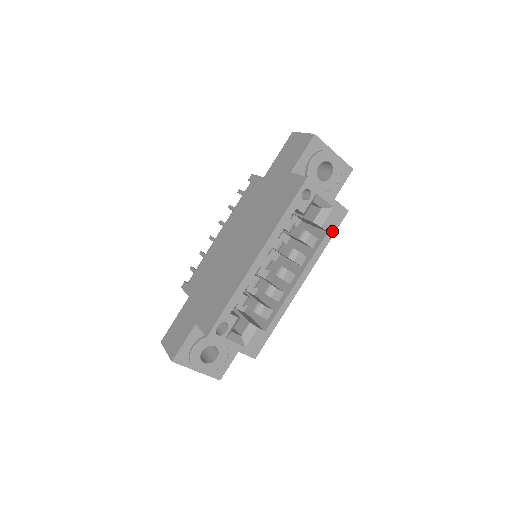
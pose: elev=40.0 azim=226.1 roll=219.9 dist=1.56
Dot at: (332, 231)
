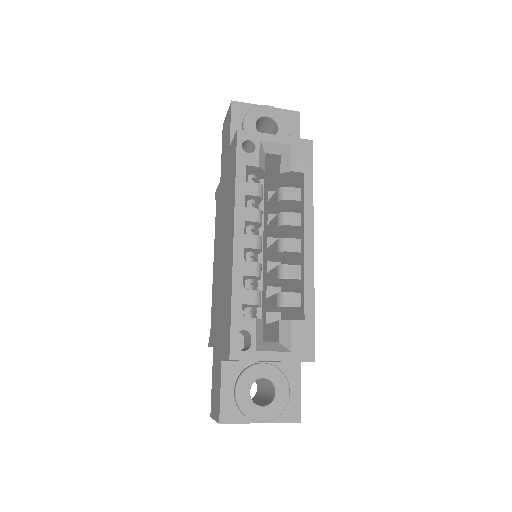
Dot at: (308, 170)
